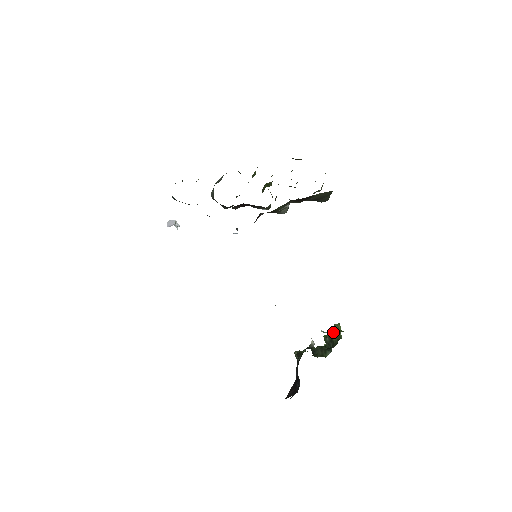
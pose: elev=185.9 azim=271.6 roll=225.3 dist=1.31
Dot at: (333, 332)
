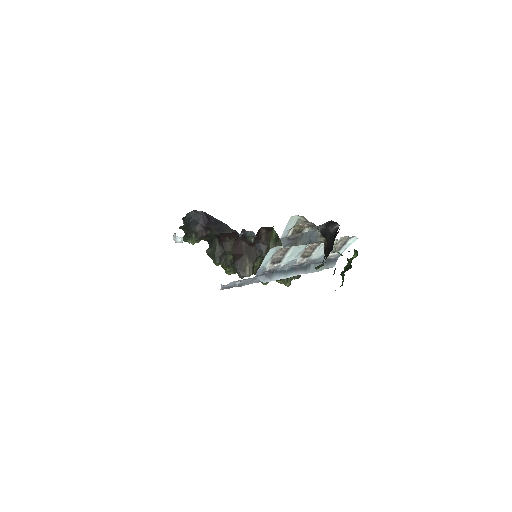
Dot at: (346, 267)
